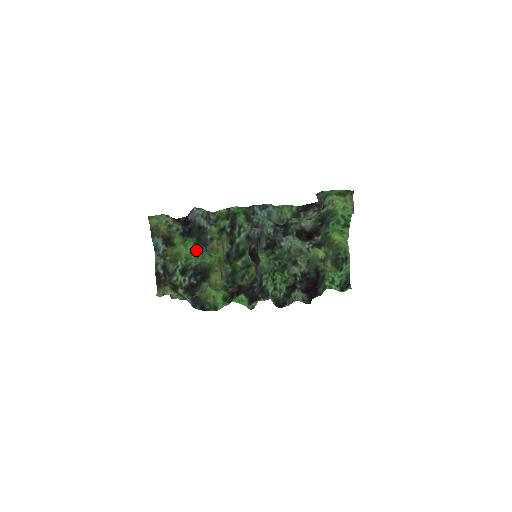
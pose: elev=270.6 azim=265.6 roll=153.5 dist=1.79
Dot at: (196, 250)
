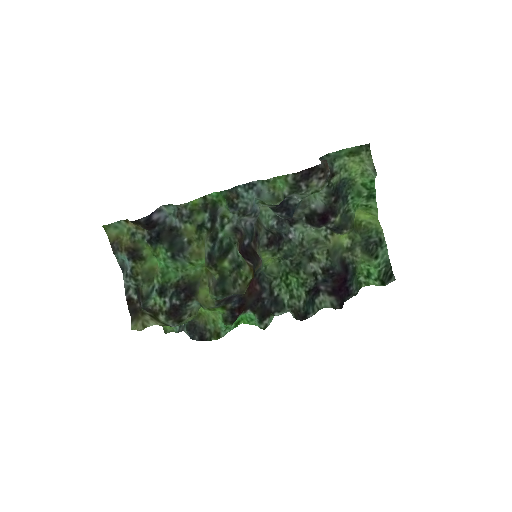
Dot at: (171, 259)
